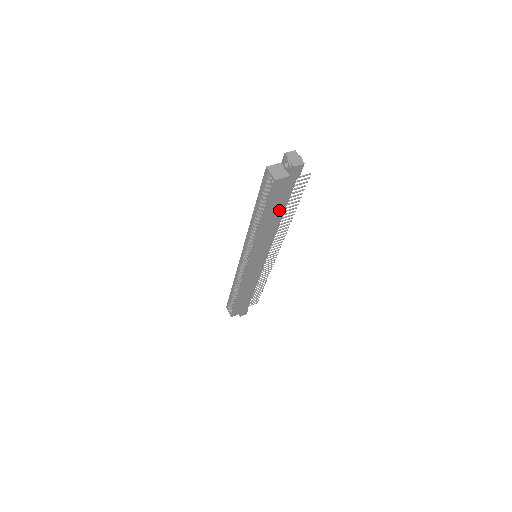
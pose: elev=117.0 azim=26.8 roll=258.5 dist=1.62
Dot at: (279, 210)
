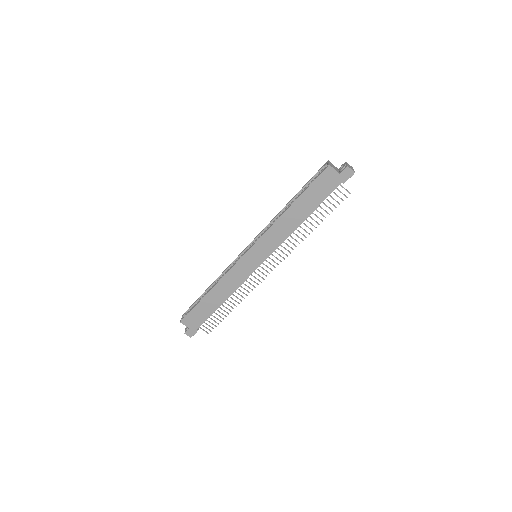
Dot at: (310, 207)
